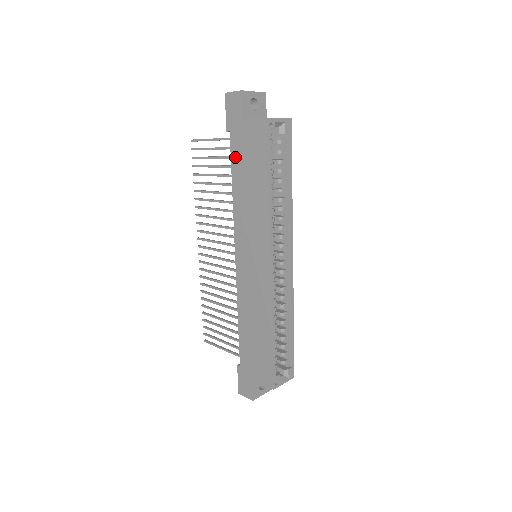
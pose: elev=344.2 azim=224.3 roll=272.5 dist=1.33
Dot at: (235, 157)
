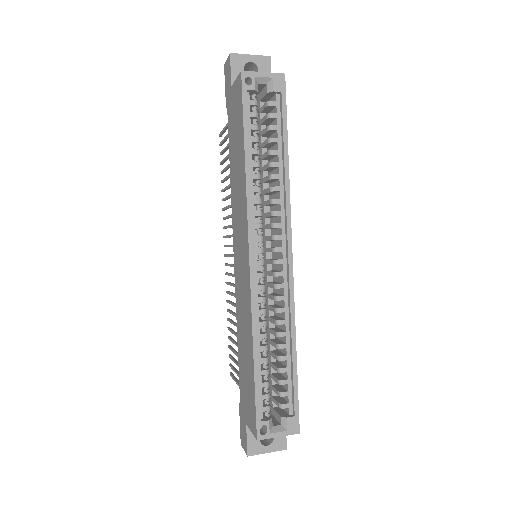
Dot at: (230, 133)
